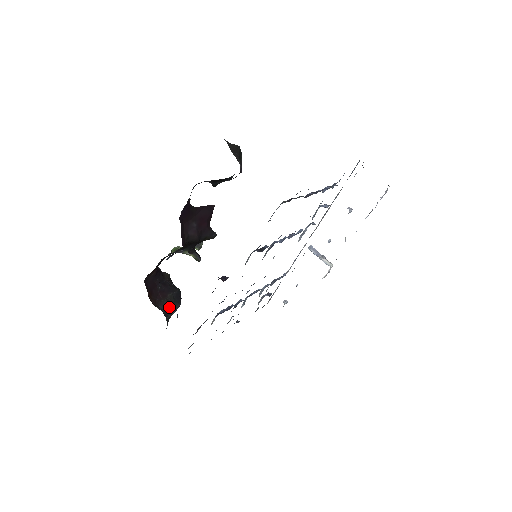
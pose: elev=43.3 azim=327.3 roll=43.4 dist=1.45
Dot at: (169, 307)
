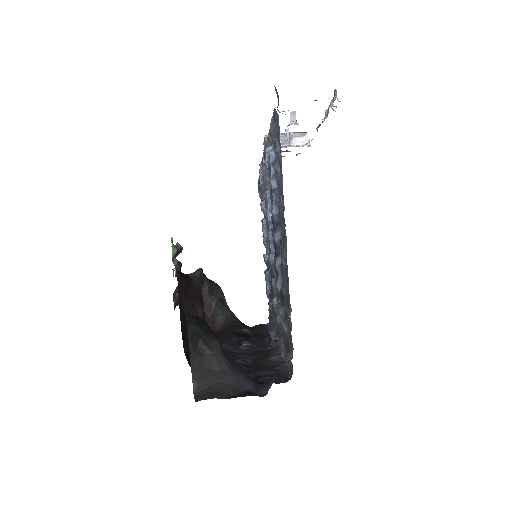
Dot at: (220, 306)
